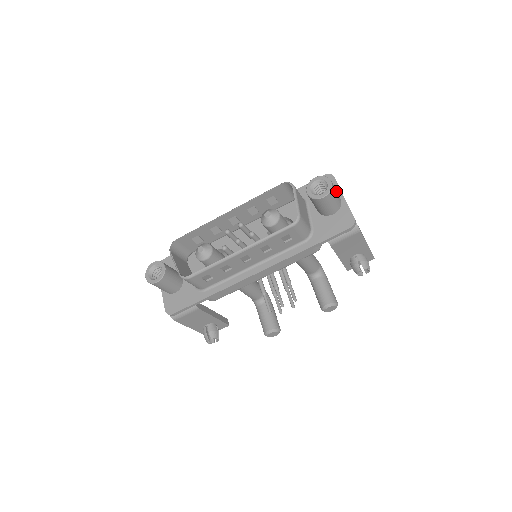
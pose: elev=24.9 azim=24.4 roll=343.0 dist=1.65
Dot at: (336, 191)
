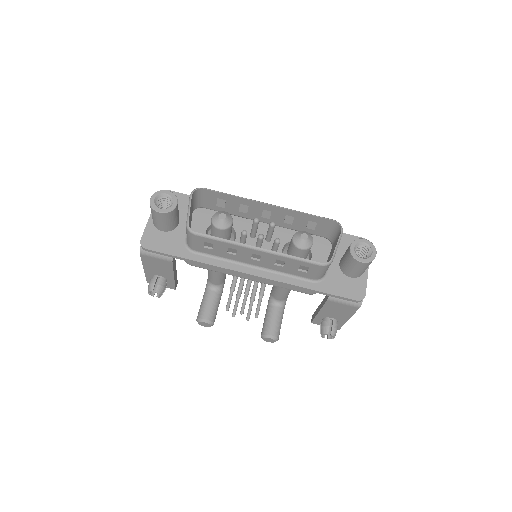
Dot at: occluded
